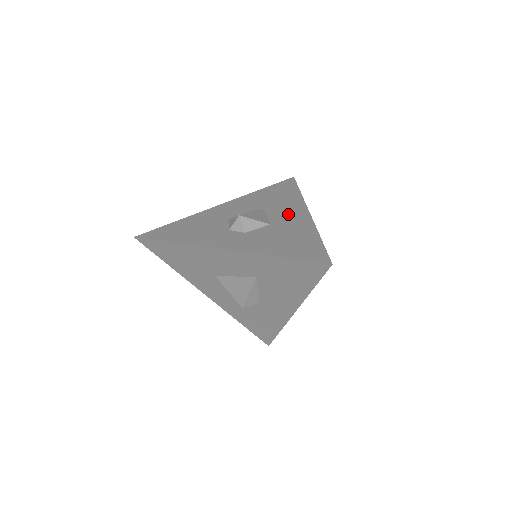
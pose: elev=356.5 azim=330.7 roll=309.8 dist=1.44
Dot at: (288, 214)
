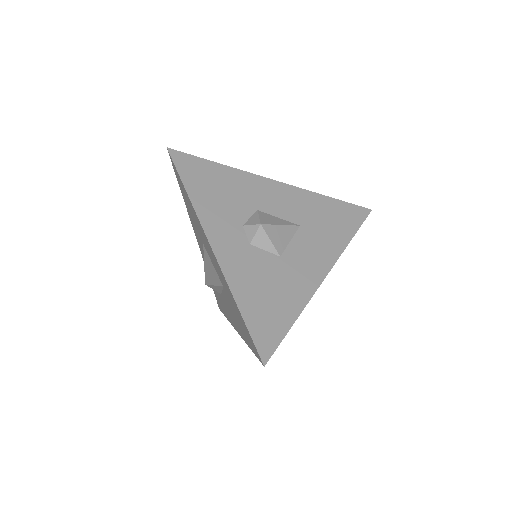
Dot at: (308, 259)
